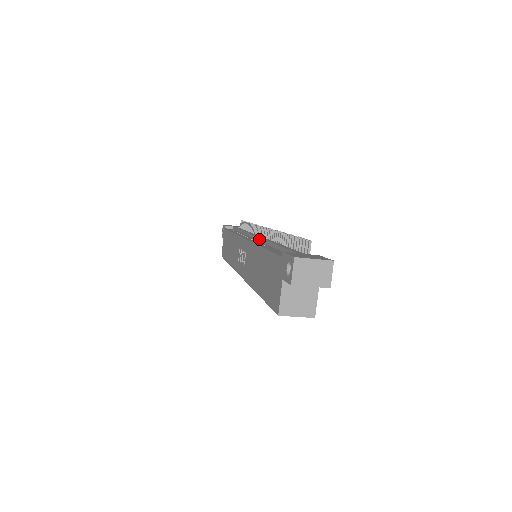
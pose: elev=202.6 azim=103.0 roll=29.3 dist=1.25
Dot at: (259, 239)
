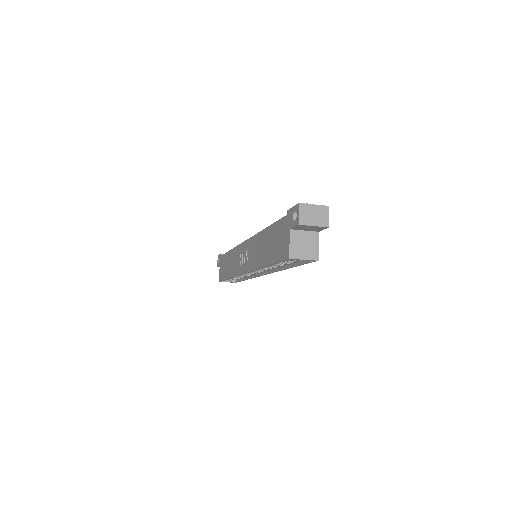
Dot at: occluded
